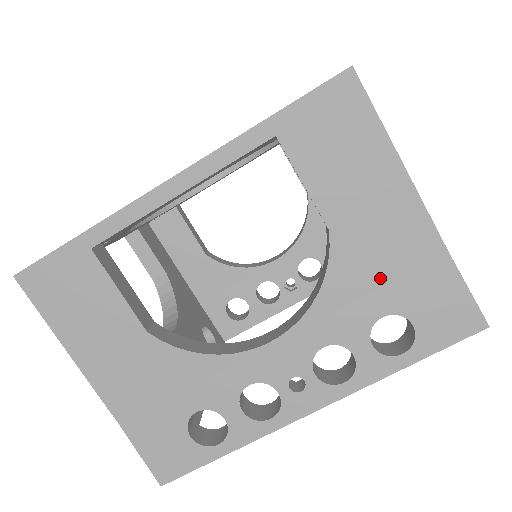
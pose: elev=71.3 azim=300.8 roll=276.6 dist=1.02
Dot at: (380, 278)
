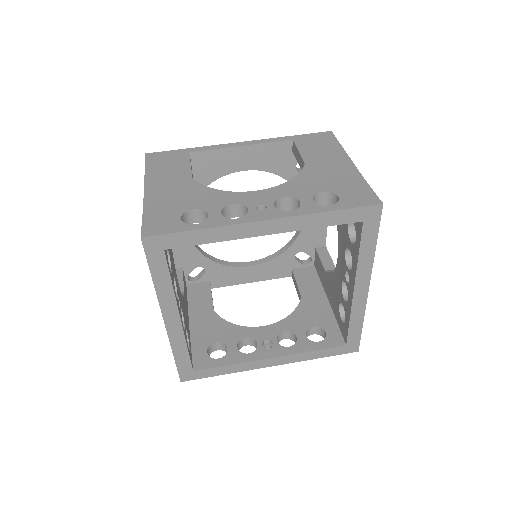
Dot at: (325, 180)
